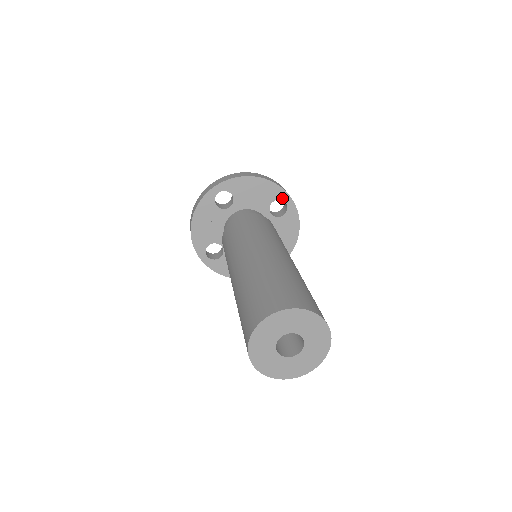
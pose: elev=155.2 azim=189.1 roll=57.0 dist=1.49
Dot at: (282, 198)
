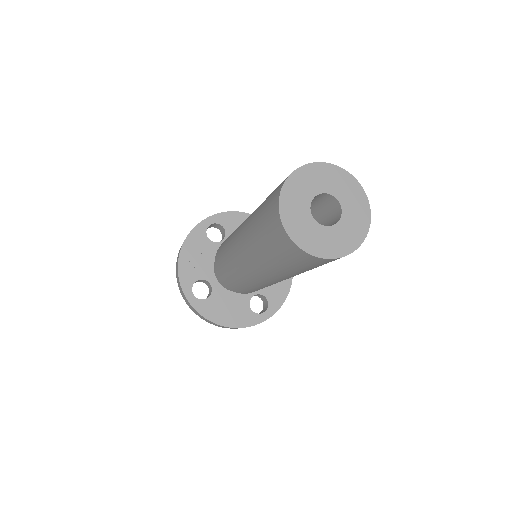
Dot at: occluded
